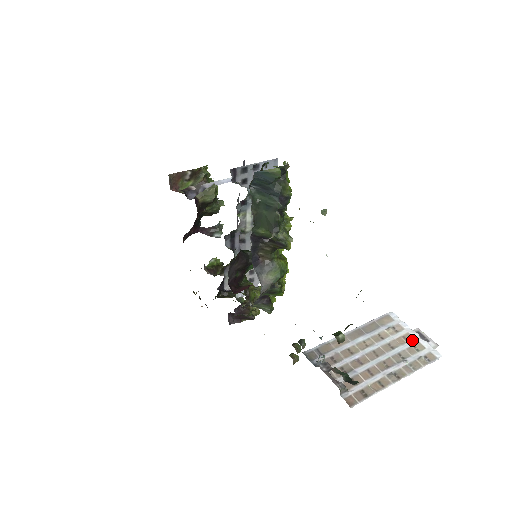
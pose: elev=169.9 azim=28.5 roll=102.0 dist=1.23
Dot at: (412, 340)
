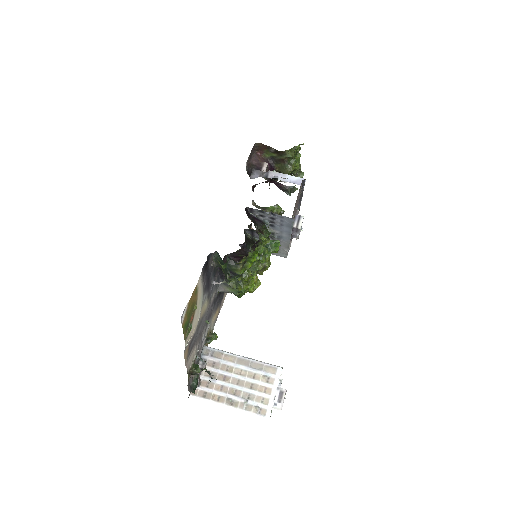
Dot at: (267, 394)
